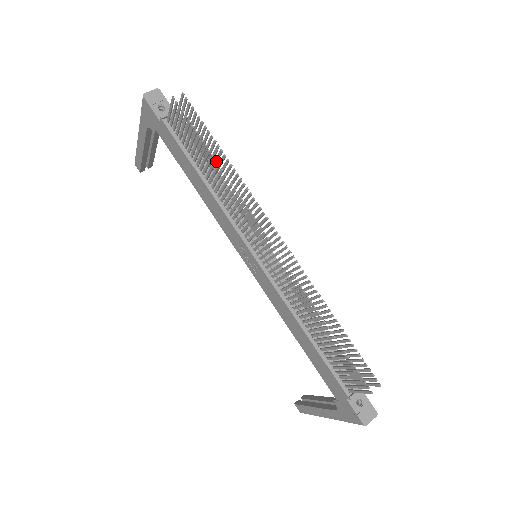
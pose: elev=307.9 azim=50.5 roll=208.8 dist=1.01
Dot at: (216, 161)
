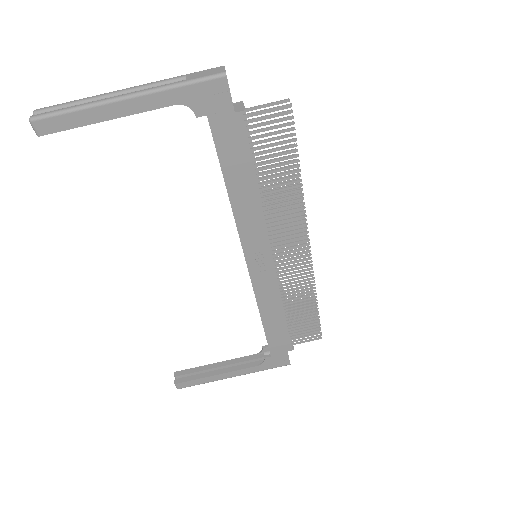
Dot at: (300, 176)
